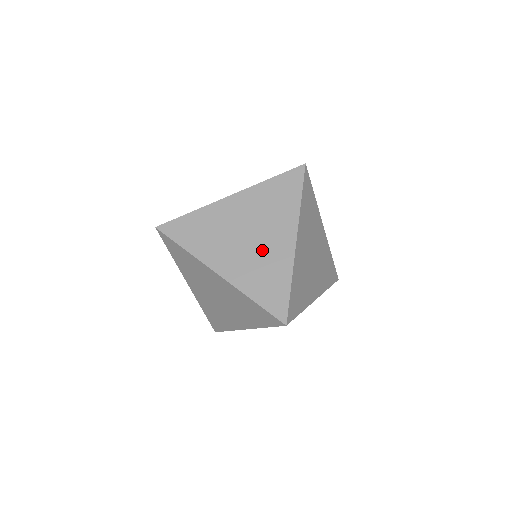
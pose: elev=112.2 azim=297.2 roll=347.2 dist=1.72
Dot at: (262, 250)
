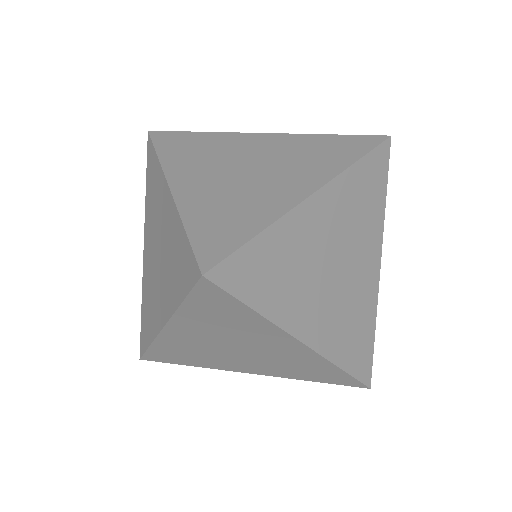
Dot at: (254, 185)
